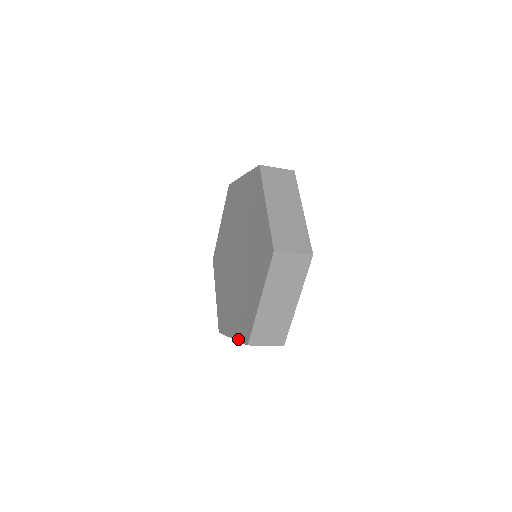
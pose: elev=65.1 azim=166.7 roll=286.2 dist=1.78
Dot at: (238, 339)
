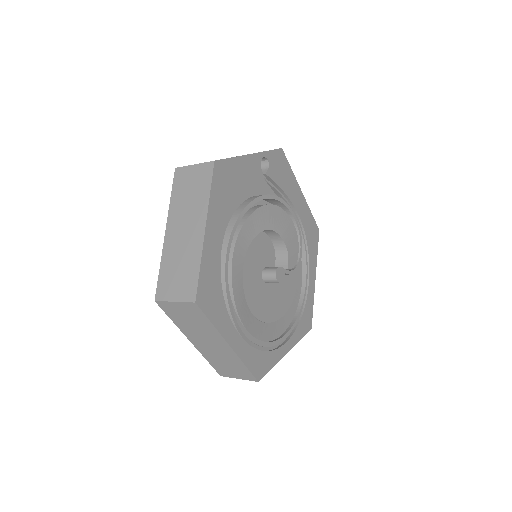
Dot at: occluded
